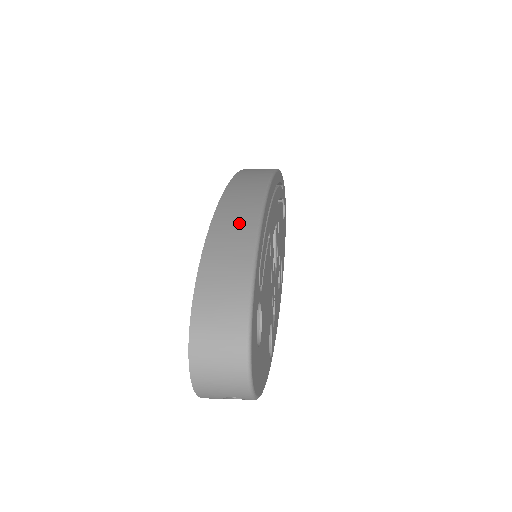
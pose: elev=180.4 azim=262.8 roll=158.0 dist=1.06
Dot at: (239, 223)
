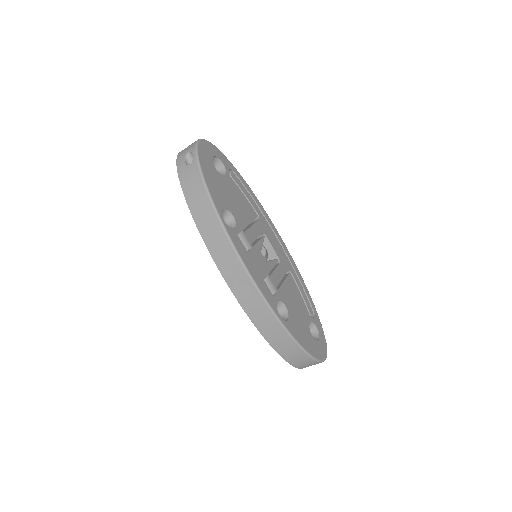
Dot at: occluded
